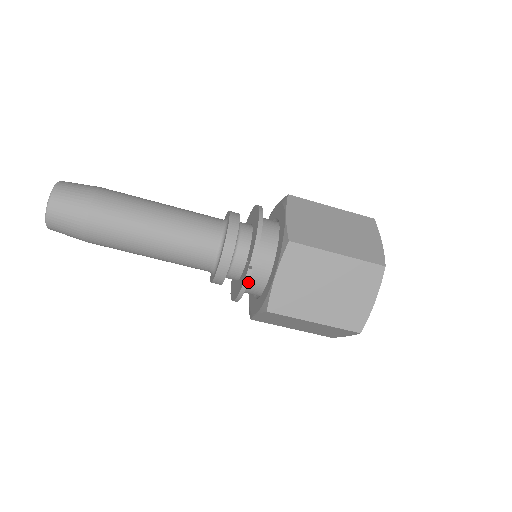
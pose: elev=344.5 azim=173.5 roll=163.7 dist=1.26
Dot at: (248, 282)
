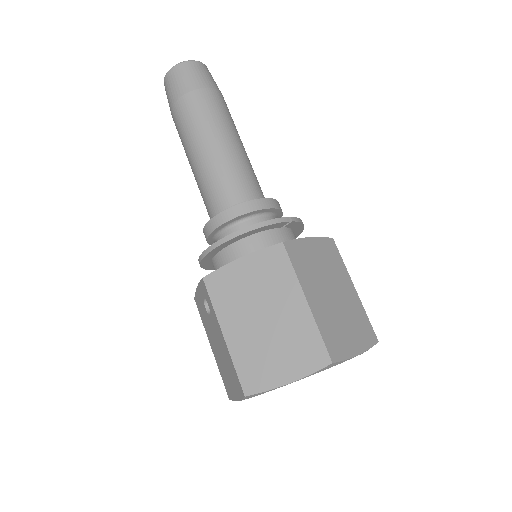
Dot at: (278, 223)
